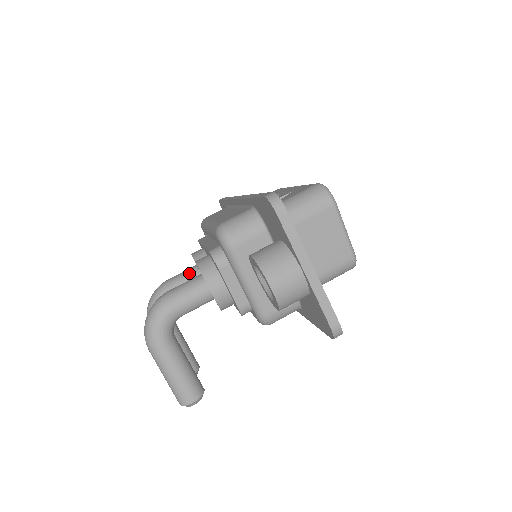
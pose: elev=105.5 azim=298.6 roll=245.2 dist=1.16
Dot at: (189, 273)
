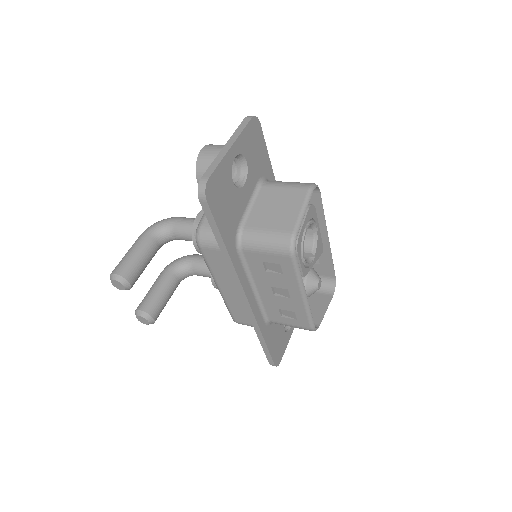
Dot at: occluded
